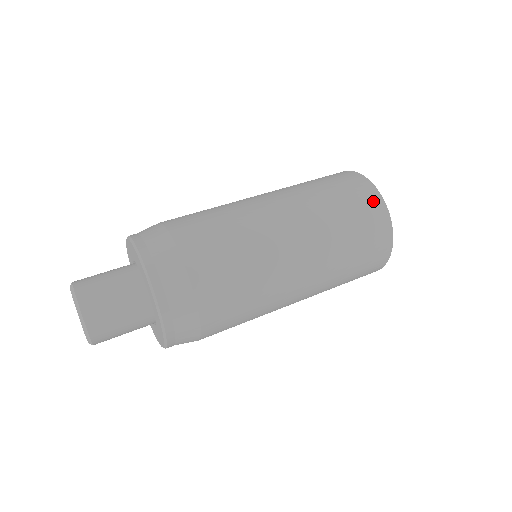
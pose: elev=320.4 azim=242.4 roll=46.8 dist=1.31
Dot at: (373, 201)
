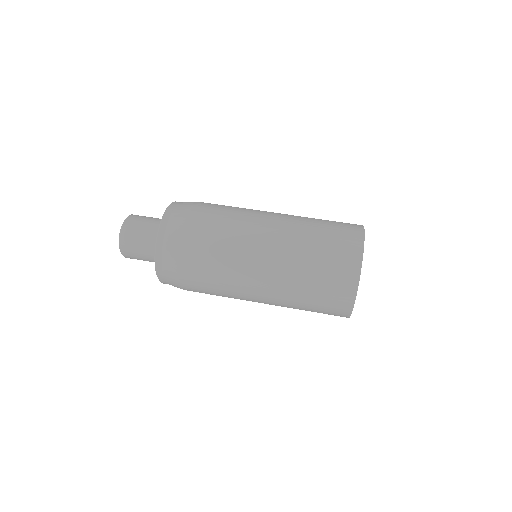
Dot at: (344, 302)
